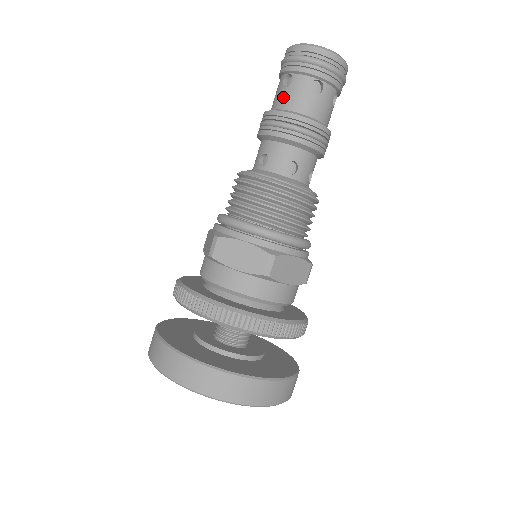
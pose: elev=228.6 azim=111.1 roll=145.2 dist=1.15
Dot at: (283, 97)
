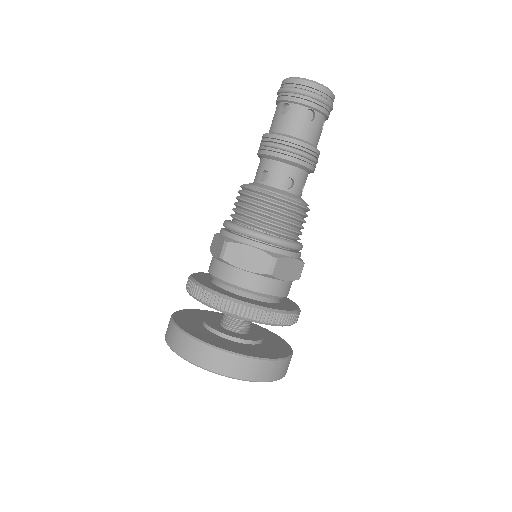
Dot at: (281, 122)
